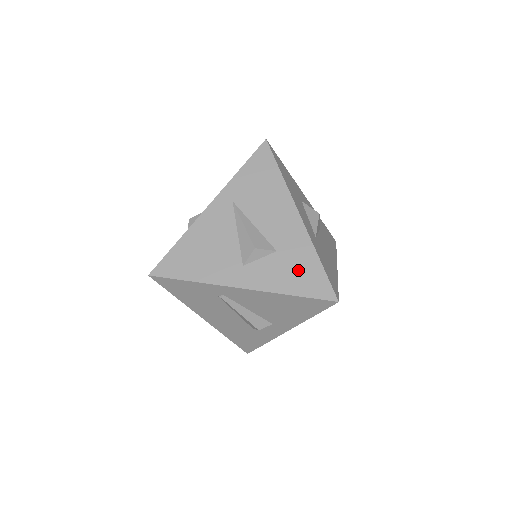
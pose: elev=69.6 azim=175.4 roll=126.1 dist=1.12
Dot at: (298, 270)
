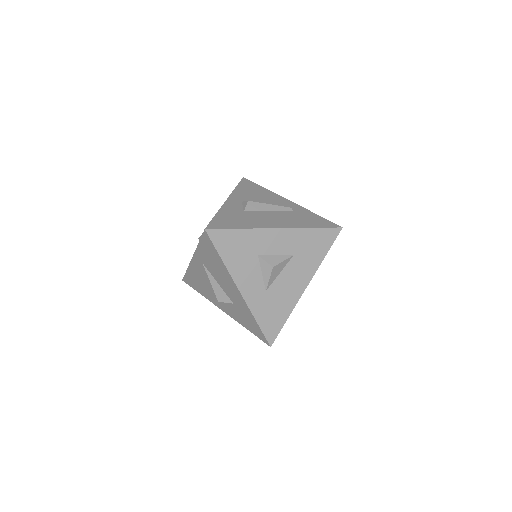
Dot at: (247, 320)
